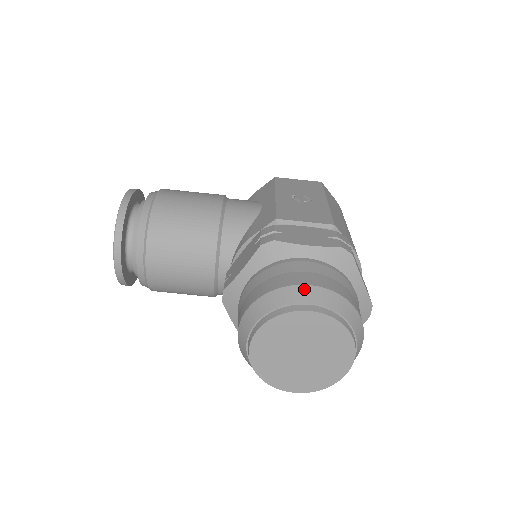
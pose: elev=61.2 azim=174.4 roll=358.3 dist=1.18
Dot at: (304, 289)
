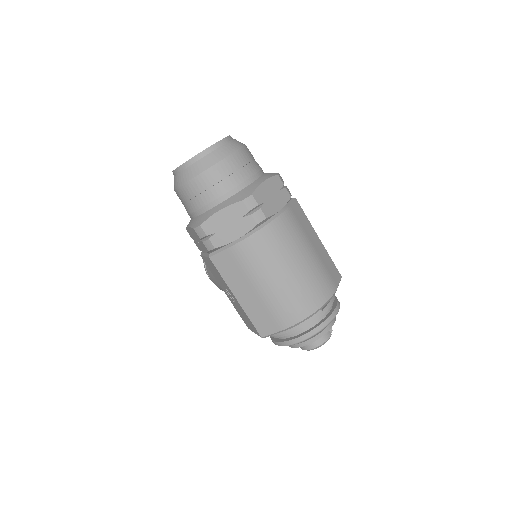
Dot at: occluded
